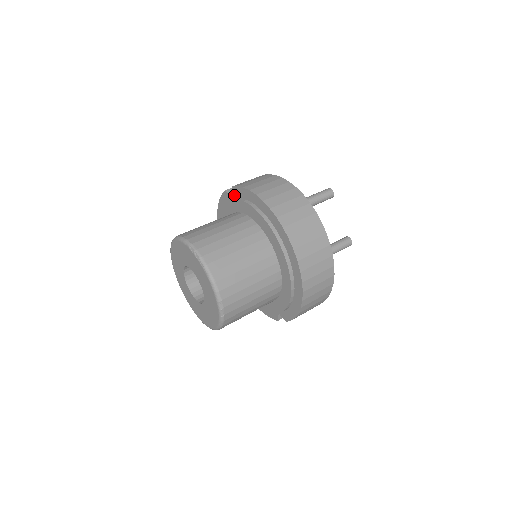
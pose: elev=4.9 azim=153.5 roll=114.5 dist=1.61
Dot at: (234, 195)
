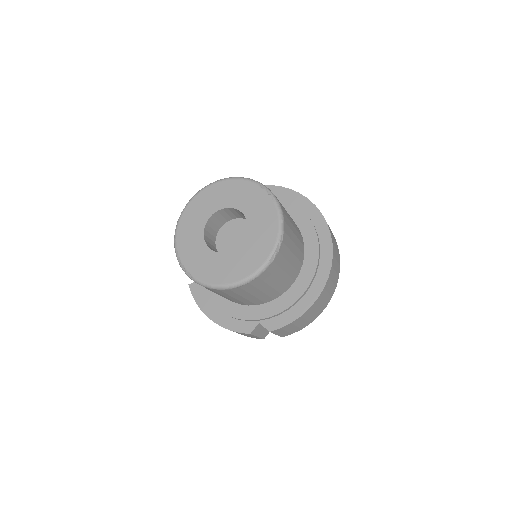
Dot at: occluded
